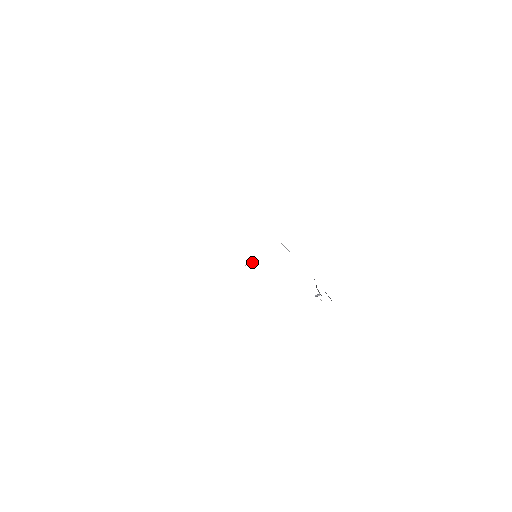
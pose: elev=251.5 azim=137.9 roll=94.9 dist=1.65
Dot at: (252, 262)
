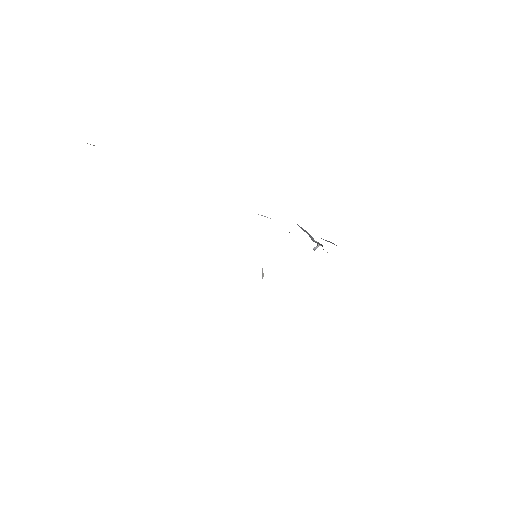
Dot at: (262, 269)
